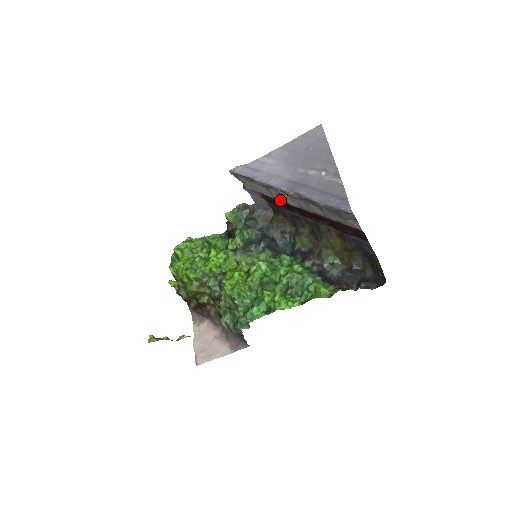
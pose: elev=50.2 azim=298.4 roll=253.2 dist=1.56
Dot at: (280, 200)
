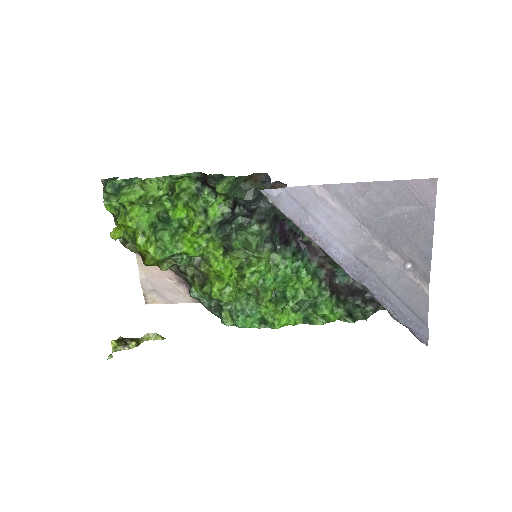
Dot at: occluded
